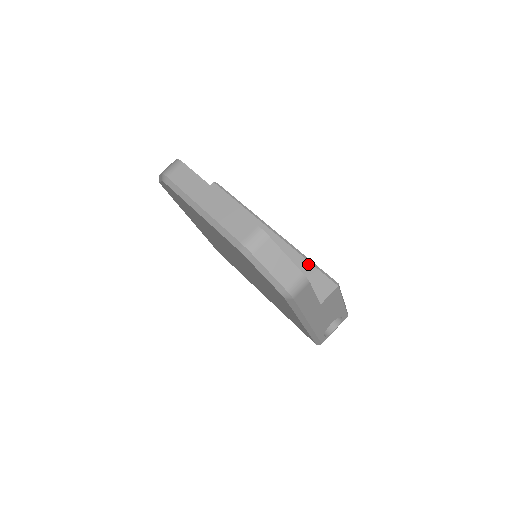
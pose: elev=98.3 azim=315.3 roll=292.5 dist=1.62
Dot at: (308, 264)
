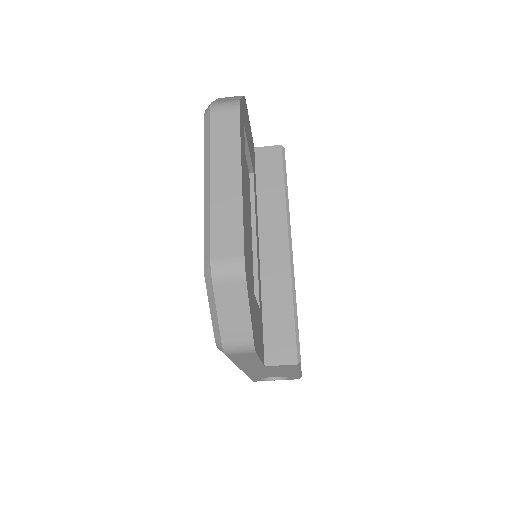
Dot at: (291, 314)
